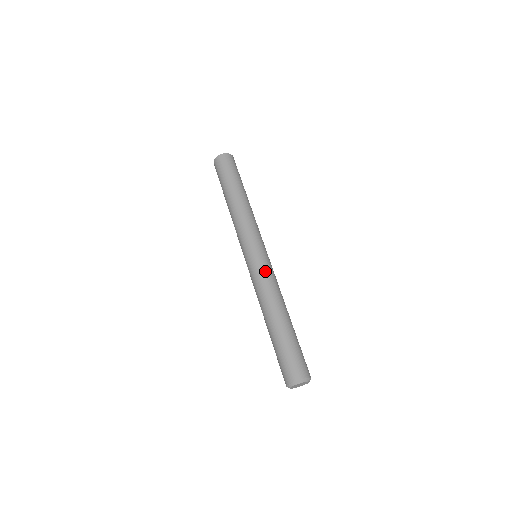
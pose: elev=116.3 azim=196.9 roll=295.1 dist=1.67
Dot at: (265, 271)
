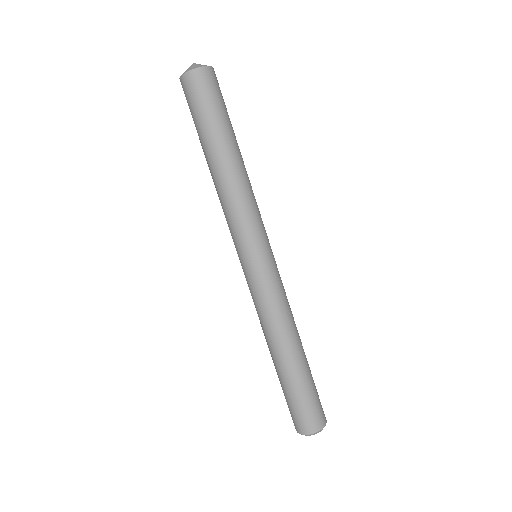
Dot at: (269, 291)
